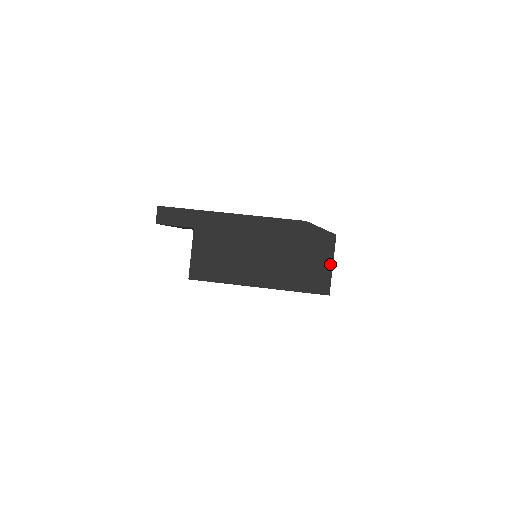
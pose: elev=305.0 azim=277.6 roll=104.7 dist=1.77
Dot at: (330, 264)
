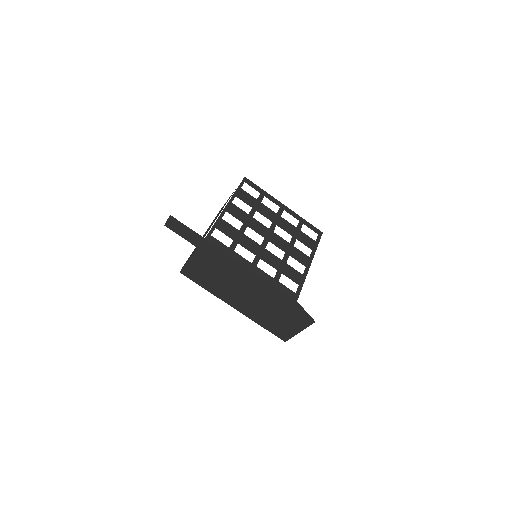
Dot at: (298, 331)
